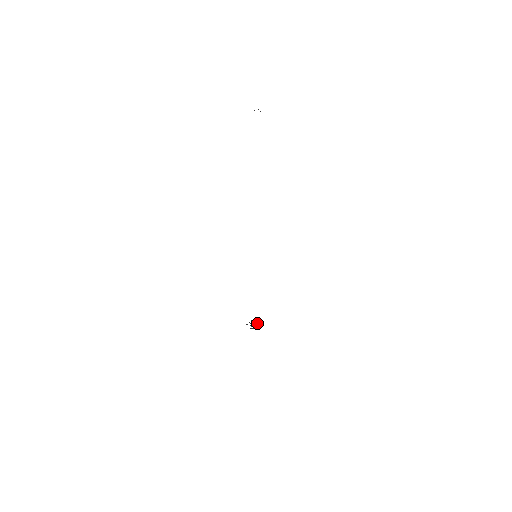
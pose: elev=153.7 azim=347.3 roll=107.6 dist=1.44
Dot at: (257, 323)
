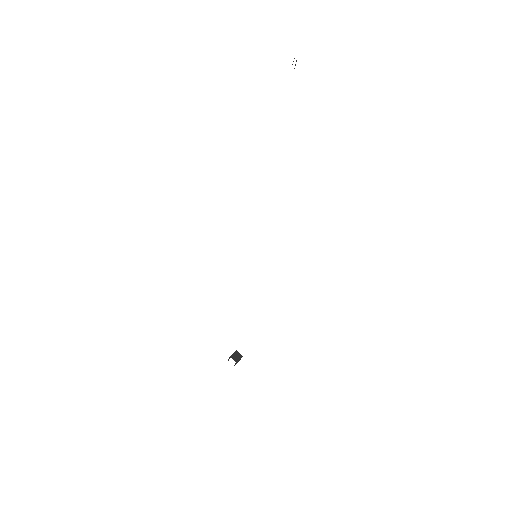
Dot at: (238, 355)
